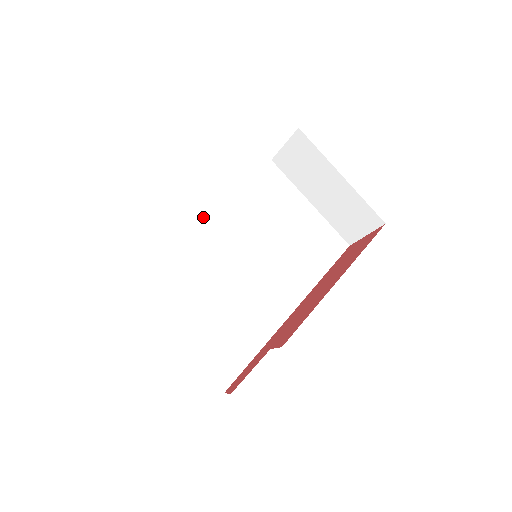
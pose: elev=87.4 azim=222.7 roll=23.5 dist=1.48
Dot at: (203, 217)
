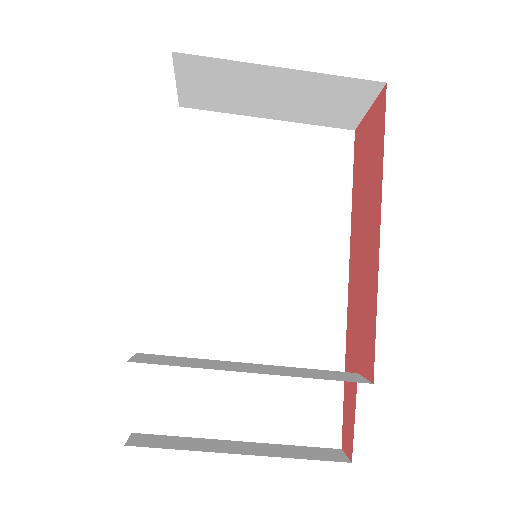
Dot at: (160, 265)
